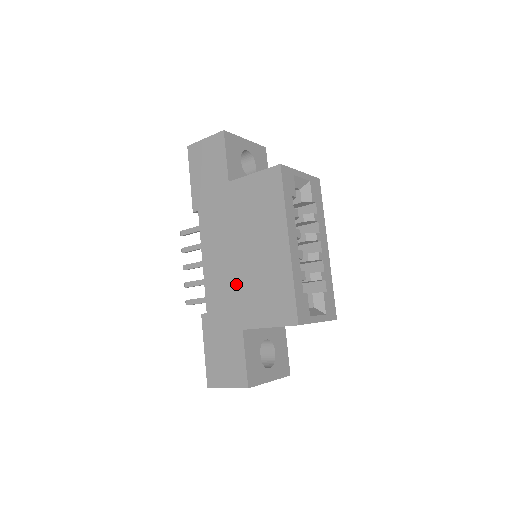
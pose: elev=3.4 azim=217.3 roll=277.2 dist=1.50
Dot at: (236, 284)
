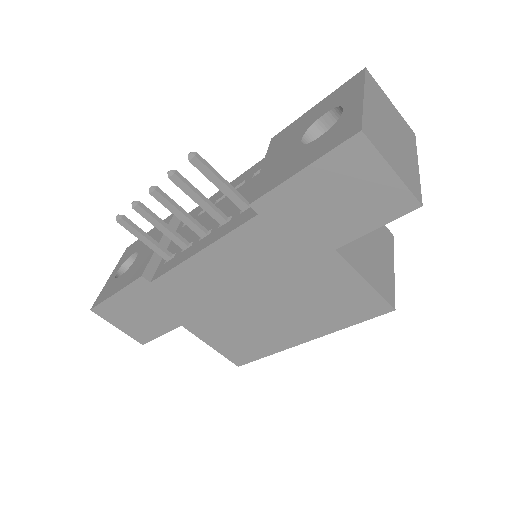
Dot at: (216, 305)
